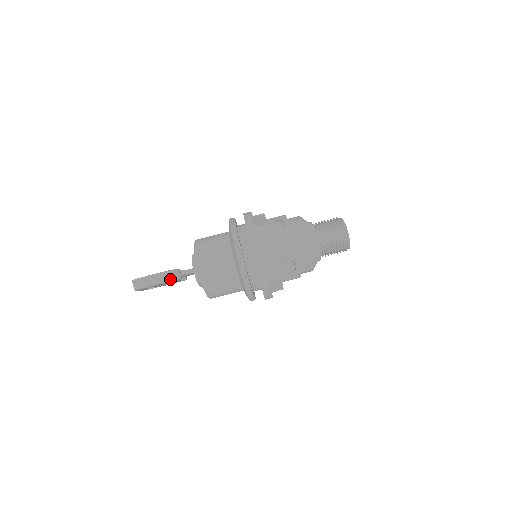
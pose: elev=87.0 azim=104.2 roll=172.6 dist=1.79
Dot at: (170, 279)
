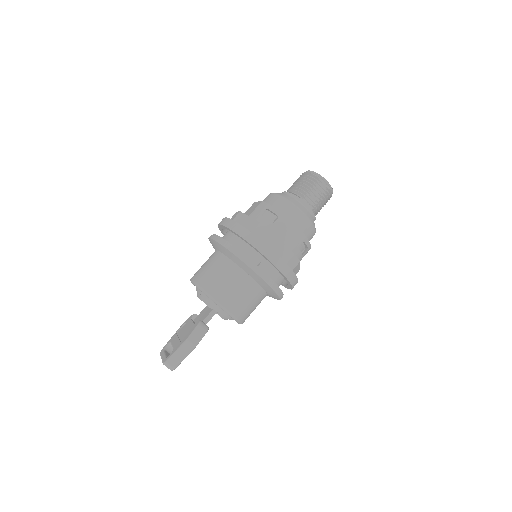
Dot at: (201, 336)
